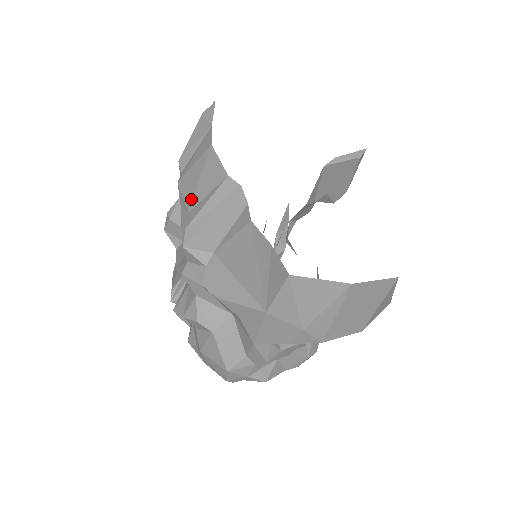
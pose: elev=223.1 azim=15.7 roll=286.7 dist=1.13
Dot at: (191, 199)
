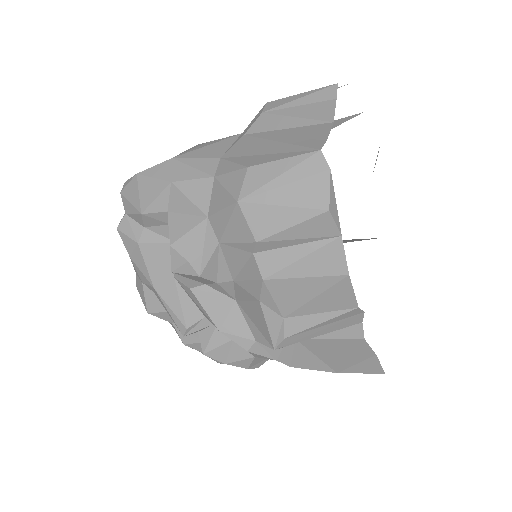
Dot at: (292, 309)
